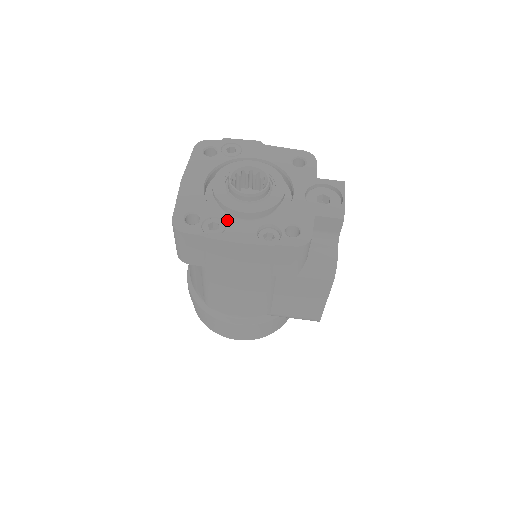
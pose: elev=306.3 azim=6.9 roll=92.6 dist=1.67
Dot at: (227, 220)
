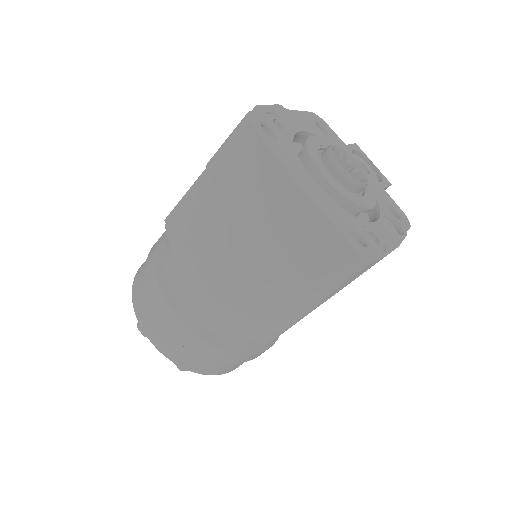
Dot at: (372, 224)
